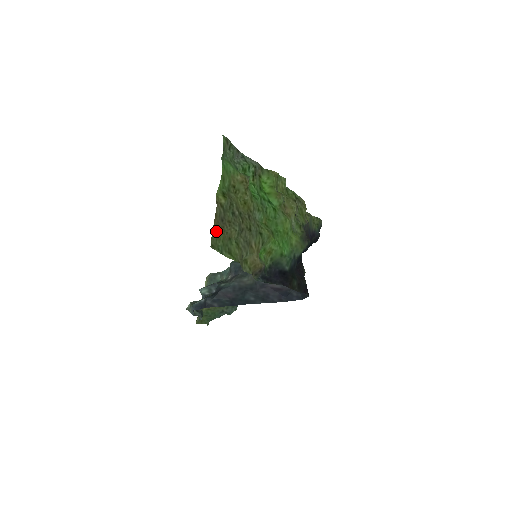
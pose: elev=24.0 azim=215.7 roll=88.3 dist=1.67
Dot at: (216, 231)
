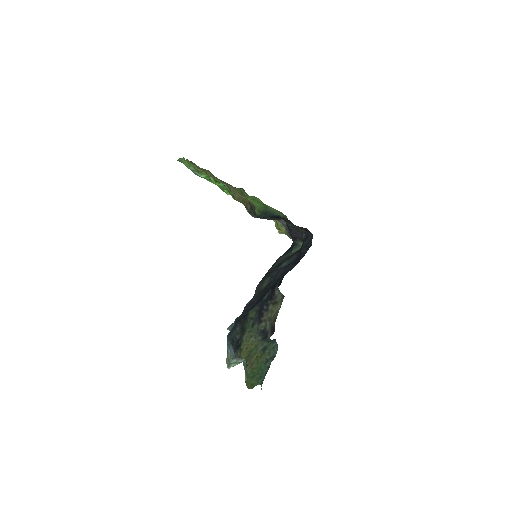
Dot at: occluded
